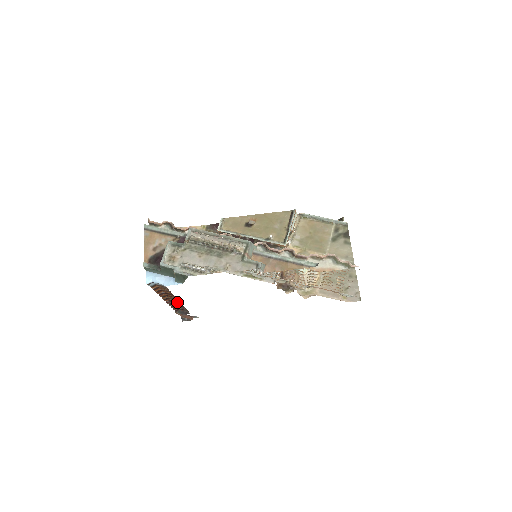
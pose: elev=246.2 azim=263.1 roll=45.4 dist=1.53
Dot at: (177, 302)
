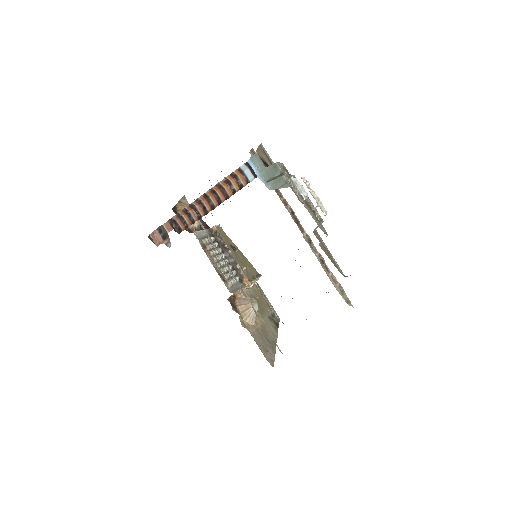
Dot at: (201, 210)
